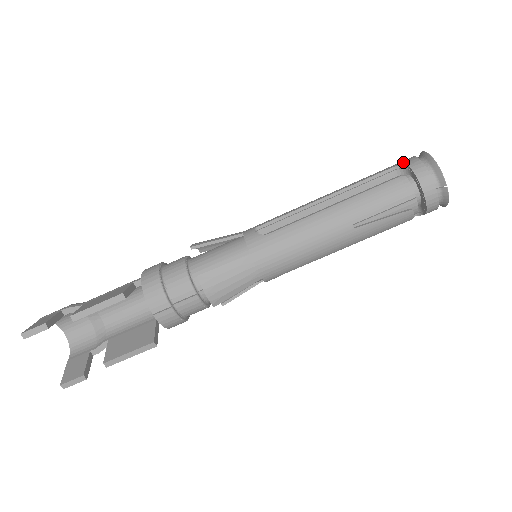
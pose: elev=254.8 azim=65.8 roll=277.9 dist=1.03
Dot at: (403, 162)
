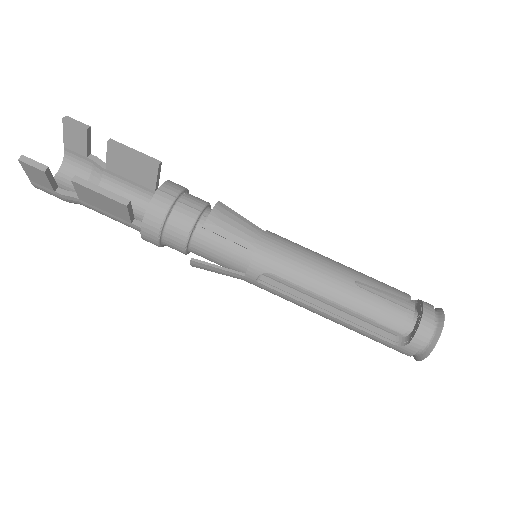
Dot at: occluded
